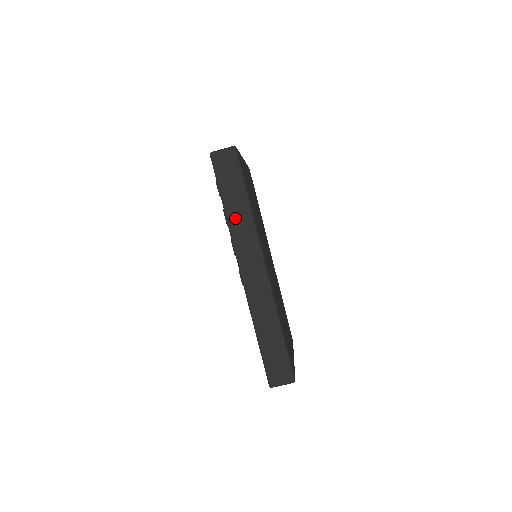
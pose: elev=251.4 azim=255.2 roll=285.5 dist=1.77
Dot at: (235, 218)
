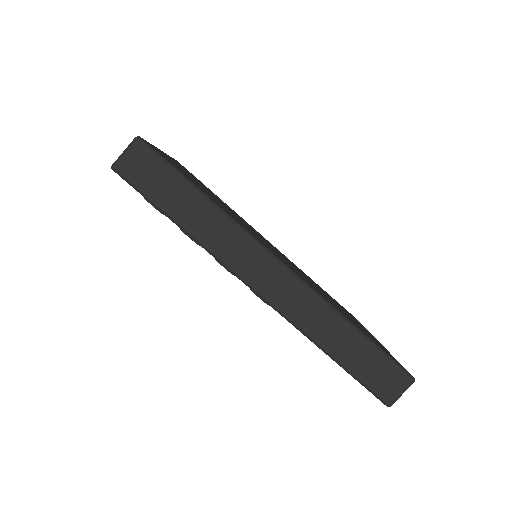
Dot at: (202, 230)
